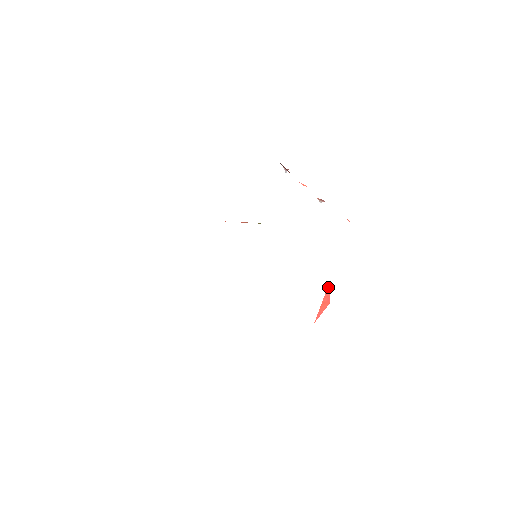
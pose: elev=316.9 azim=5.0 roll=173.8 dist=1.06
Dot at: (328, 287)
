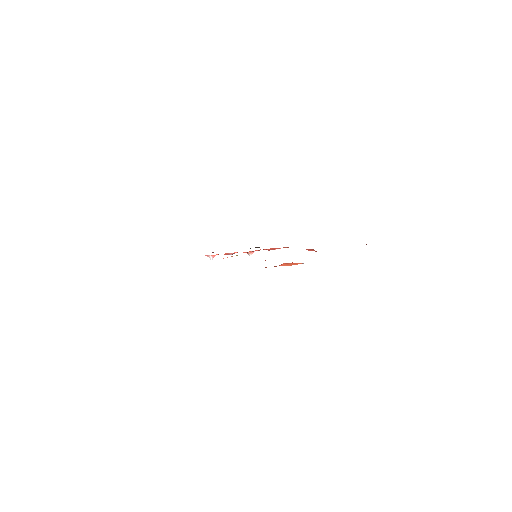
Dot at: occluded
